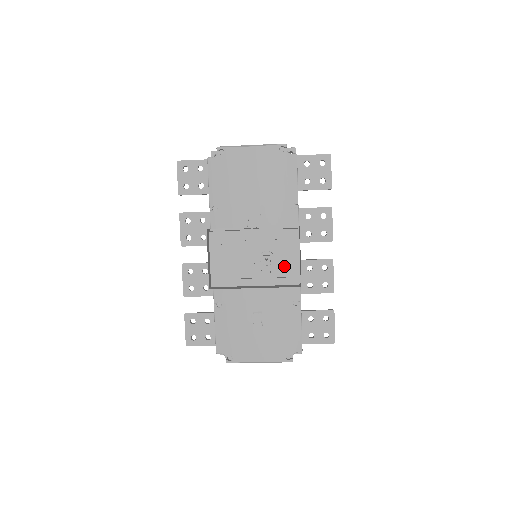
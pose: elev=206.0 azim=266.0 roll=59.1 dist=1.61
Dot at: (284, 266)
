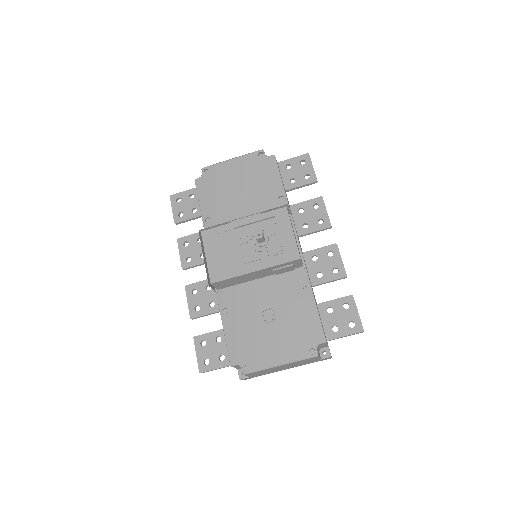
Dot at: (281, 244)
